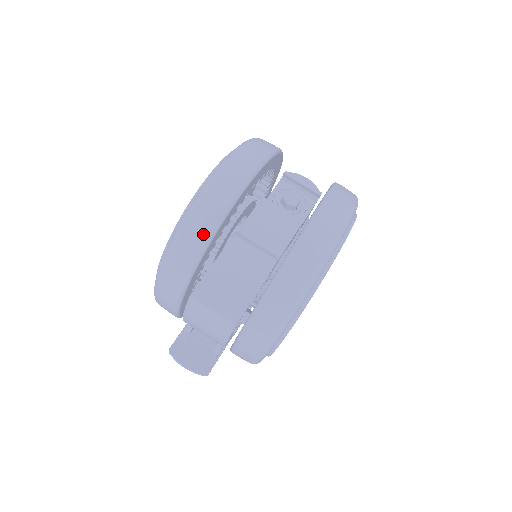
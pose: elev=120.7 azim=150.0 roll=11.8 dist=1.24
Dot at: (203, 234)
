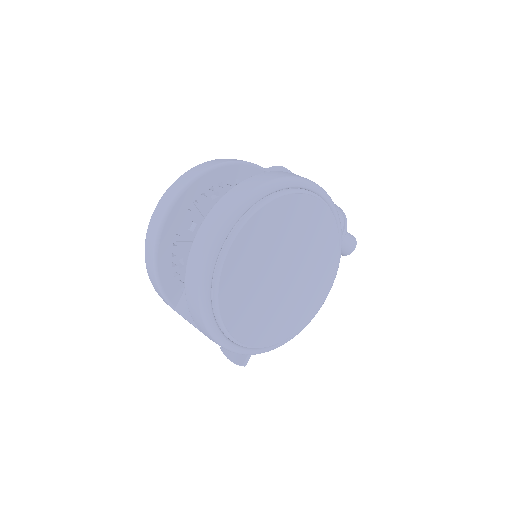
Dot at: (151, 265)
